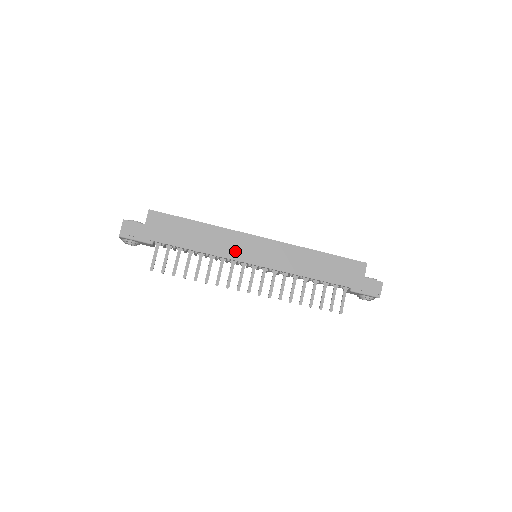
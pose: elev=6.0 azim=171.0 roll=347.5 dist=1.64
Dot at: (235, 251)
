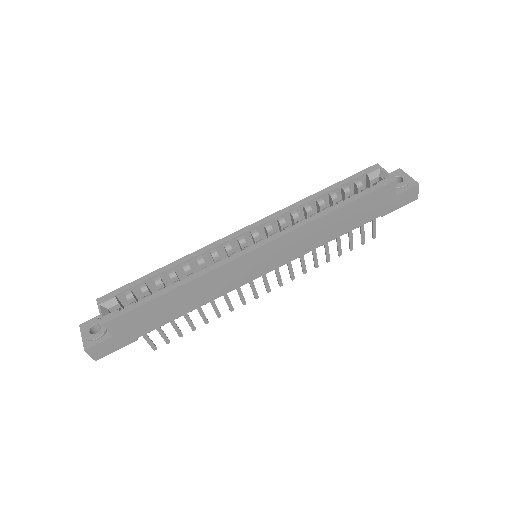
Dot at: (234, 281)
